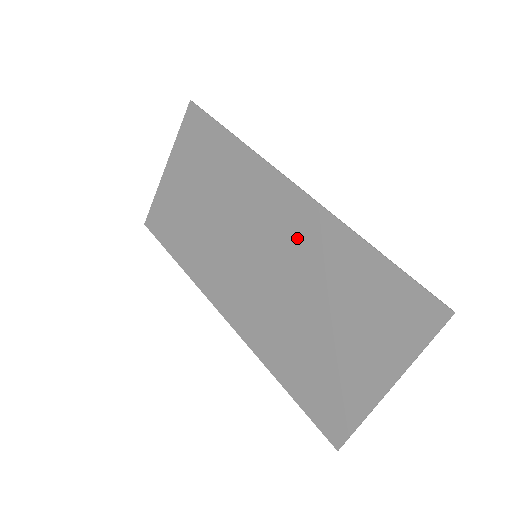
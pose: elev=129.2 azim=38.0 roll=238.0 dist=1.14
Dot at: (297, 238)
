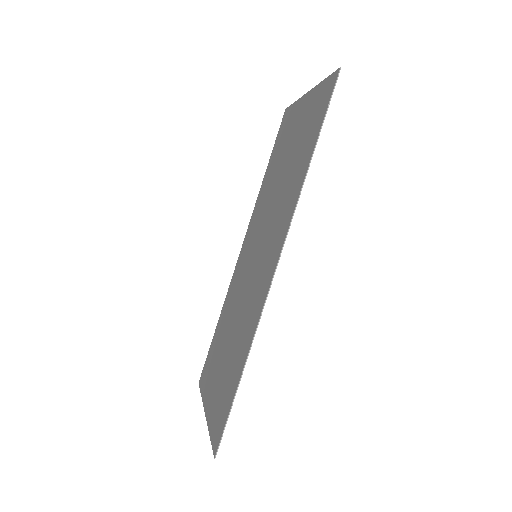
Dot at: (255, 293)
